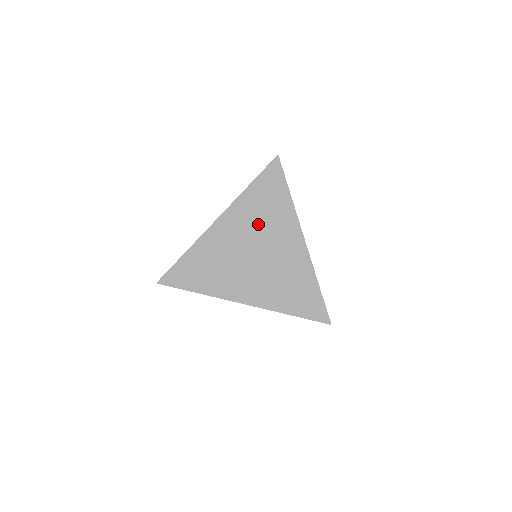
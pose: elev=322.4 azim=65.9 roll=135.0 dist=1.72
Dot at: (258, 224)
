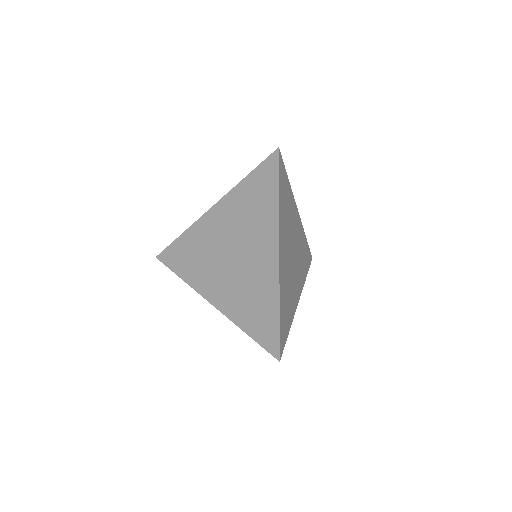
Dot at: (242, 224)
